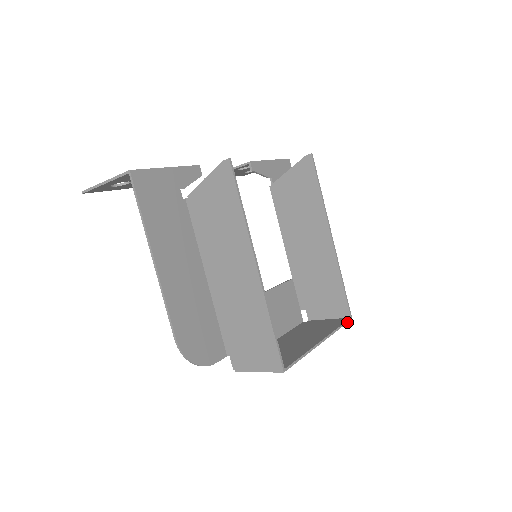
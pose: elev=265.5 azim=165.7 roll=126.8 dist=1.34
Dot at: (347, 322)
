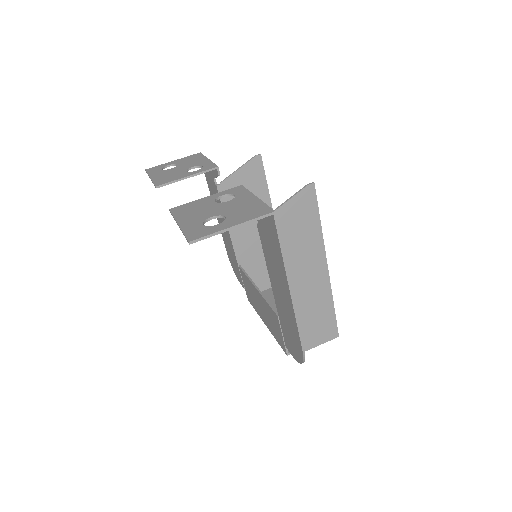
Dot at: occluded
